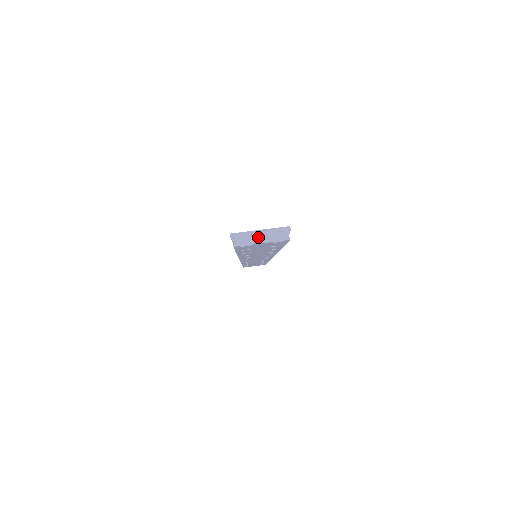
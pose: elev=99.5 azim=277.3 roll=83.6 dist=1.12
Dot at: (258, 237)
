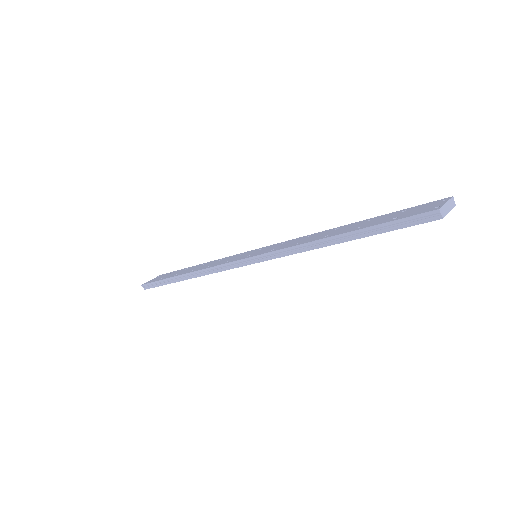
Dot at: (447, 208)
